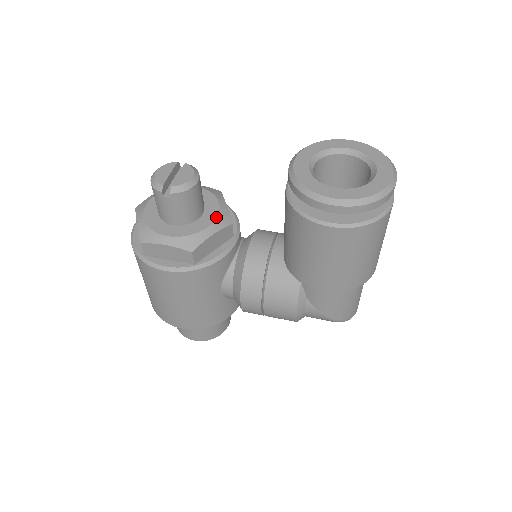
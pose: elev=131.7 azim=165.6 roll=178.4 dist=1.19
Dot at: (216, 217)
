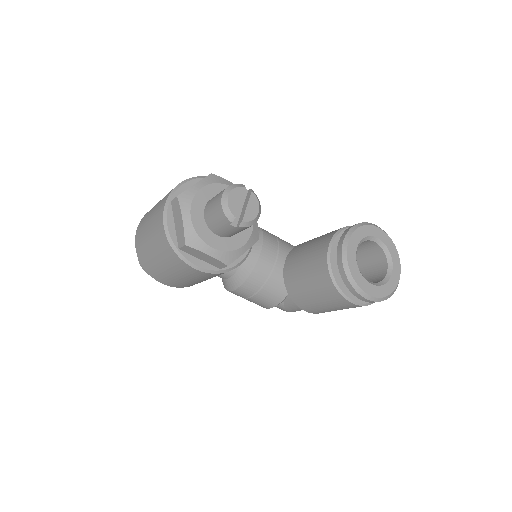
Dot at: (251, 234)
